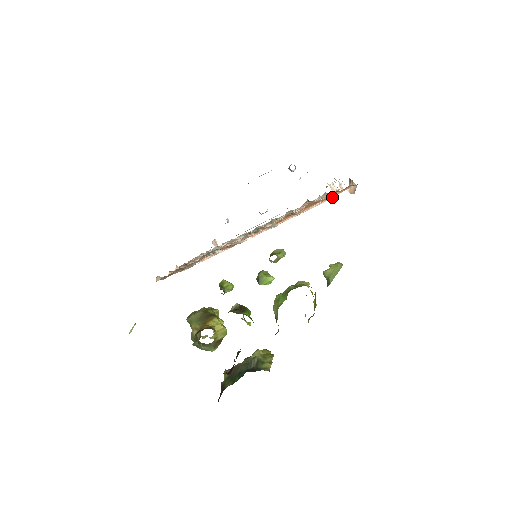
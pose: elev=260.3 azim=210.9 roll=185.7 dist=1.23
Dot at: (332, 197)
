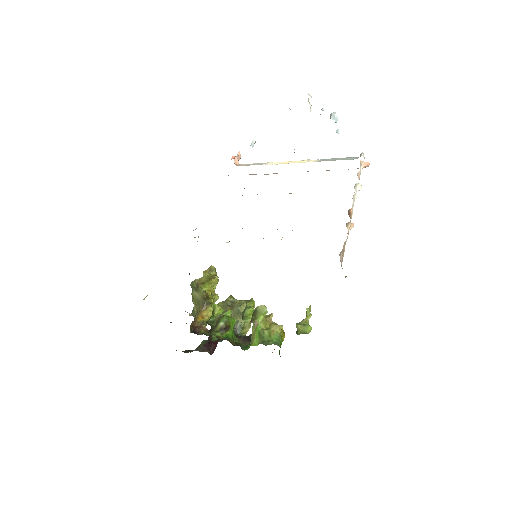
Dot at: occluded
